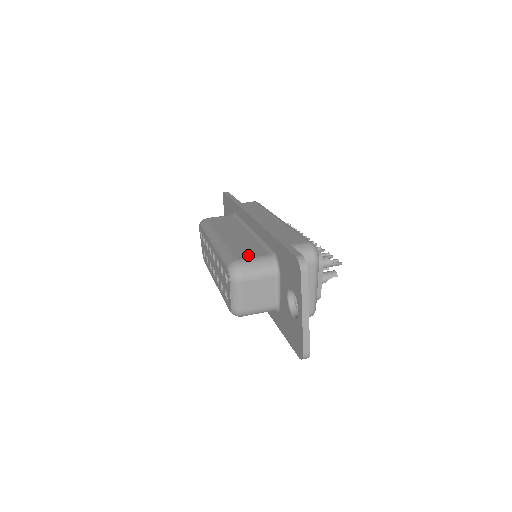
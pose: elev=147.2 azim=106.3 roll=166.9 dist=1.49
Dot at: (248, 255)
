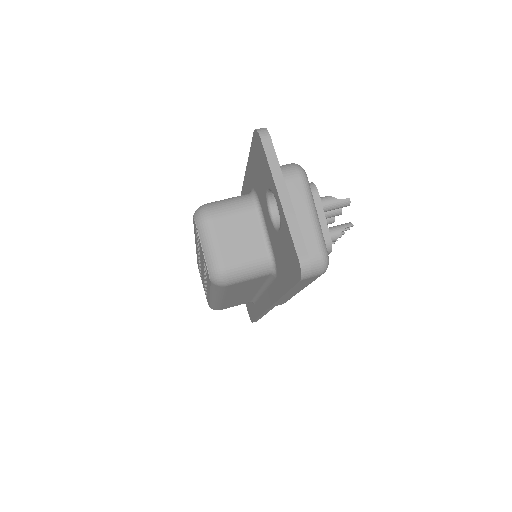
Dot at: occluded
